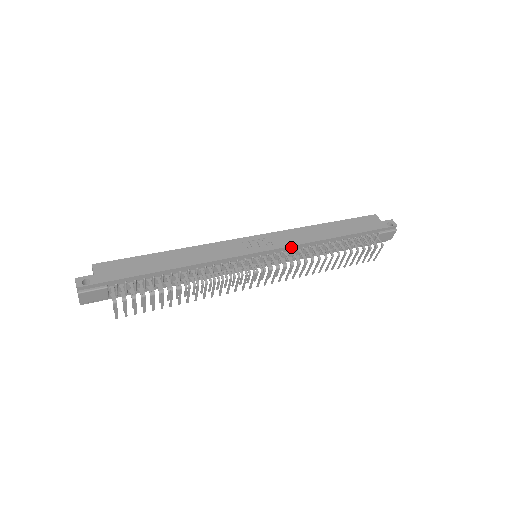
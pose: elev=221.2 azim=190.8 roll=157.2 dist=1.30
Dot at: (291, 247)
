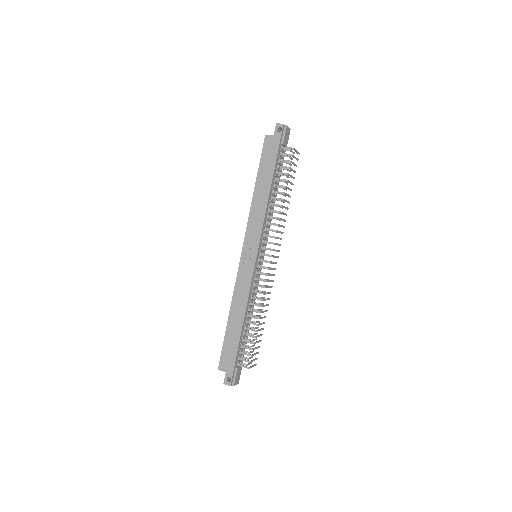
Dot at: (262, 230)
